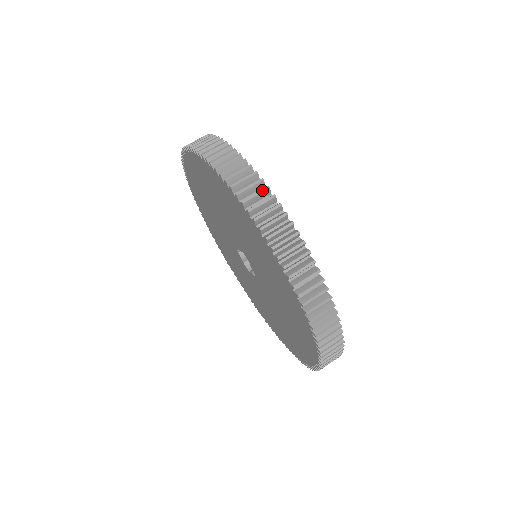
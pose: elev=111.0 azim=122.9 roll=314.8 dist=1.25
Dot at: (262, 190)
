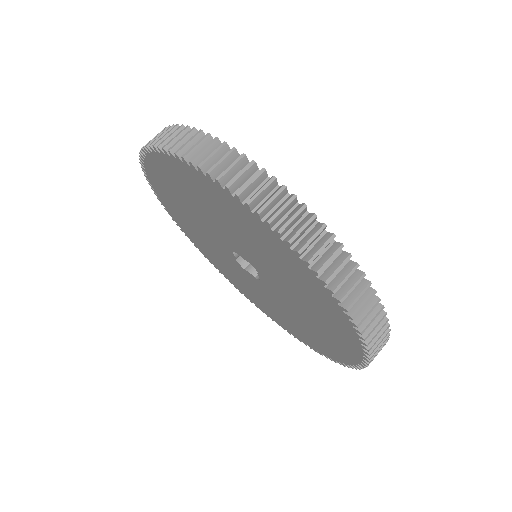
Dot at: (345, 261)
